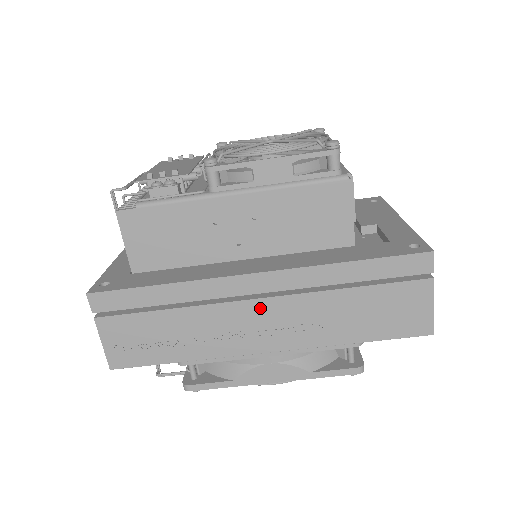
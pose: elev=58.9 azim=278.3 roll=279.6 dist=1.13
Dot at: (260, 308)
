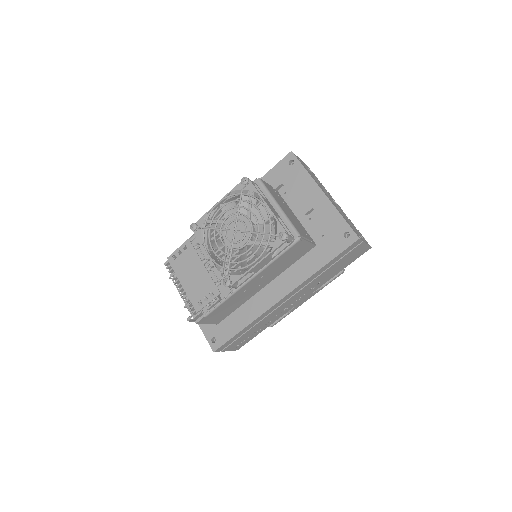
Dot at: (290, 300)
